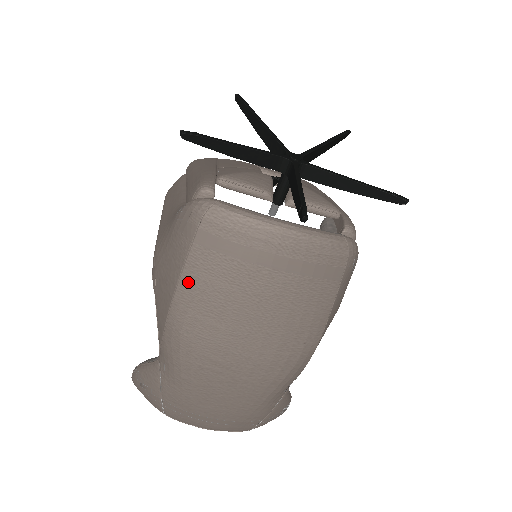
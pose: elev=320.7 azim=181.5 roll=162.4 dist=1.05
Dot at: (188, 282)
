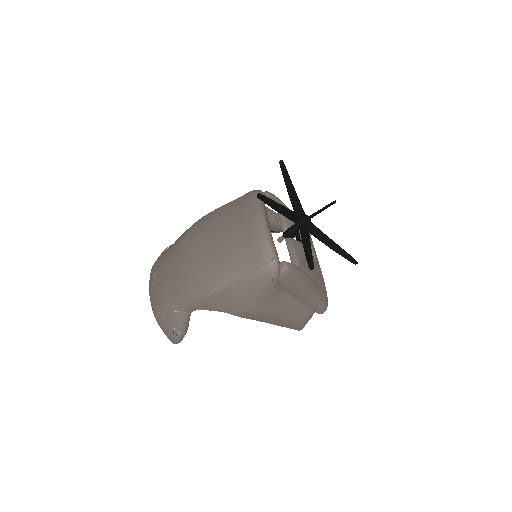
Dot at: (219, 210)
